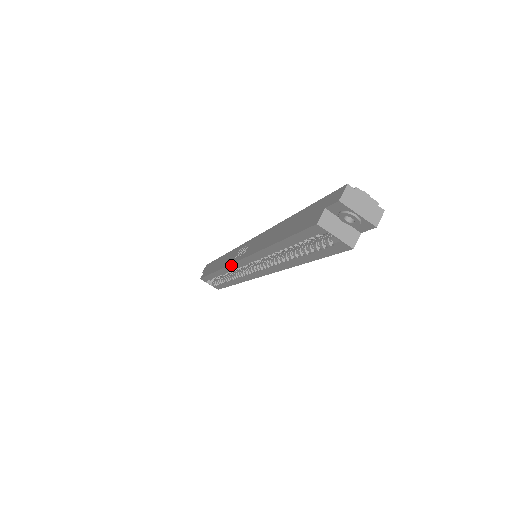
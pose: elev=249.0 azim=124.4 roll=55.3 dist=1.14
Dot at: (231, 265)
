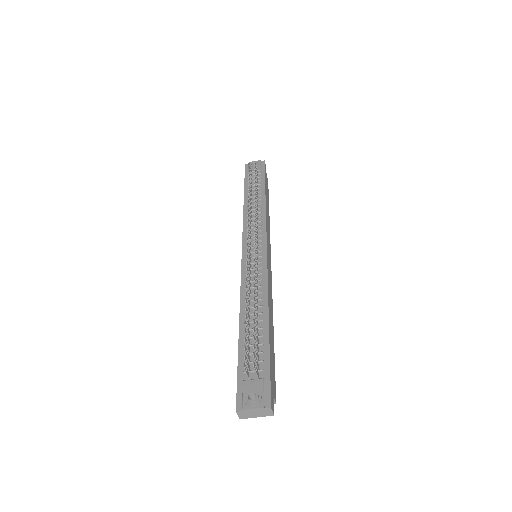
Dot at: occluded
